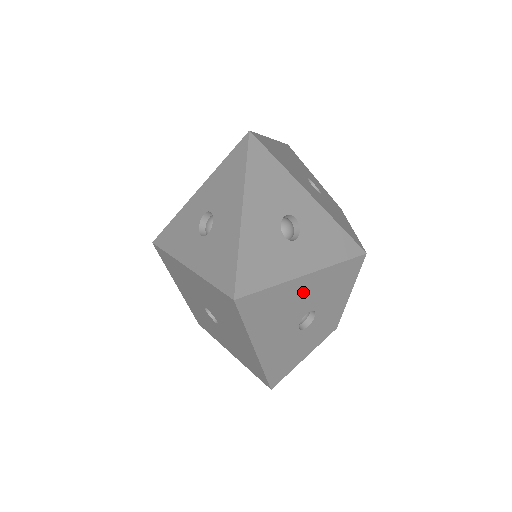
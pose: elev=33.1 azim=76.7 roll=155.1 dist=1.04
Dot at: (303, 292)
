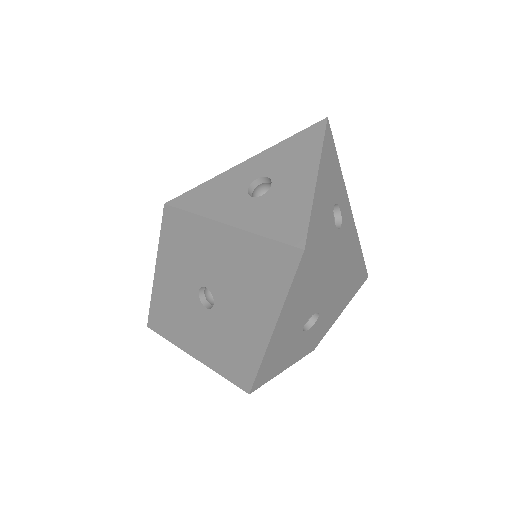
Dot at: (328, 284)
